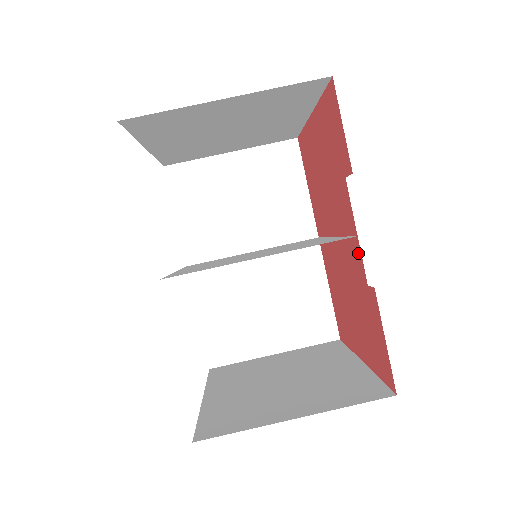
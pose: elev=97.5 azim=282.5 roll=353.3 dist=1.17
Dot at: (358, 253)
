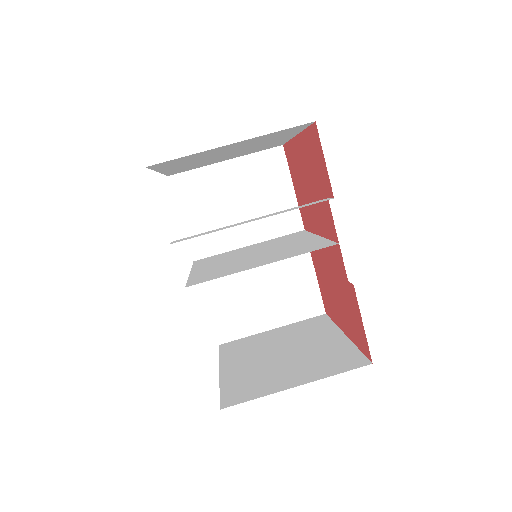
Dot at: (340, 256)
